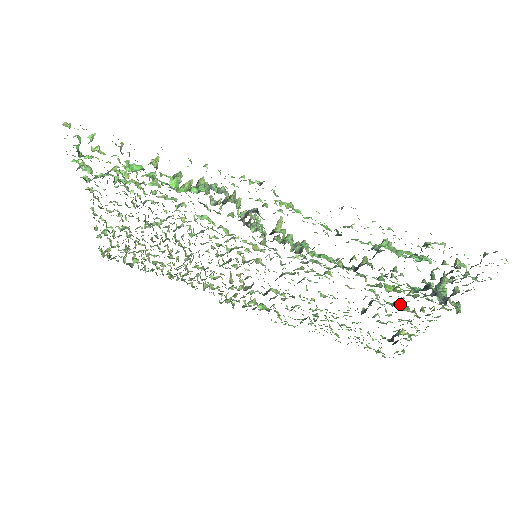
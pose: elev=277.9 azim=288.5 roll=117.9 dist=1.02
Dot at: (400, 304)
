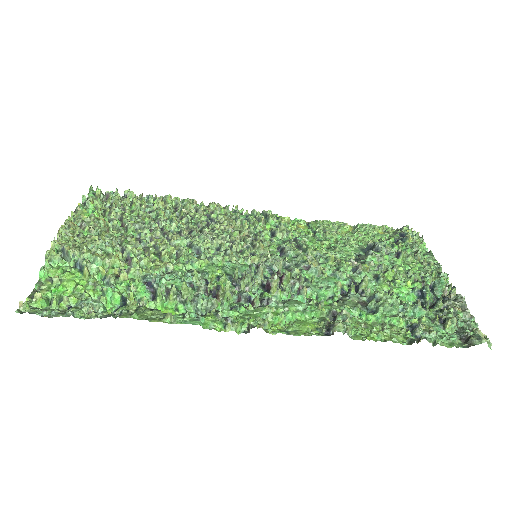
Dot at: (405, 252)
